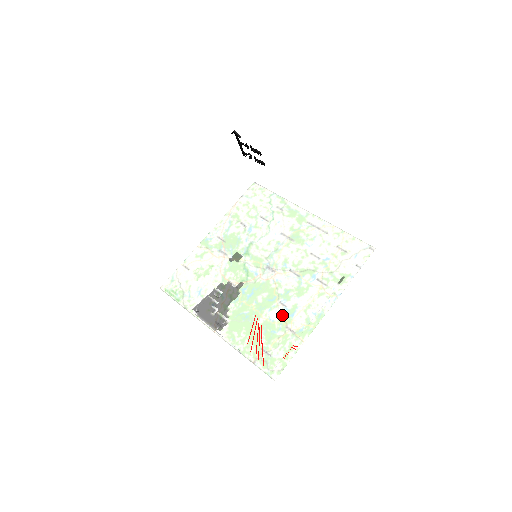
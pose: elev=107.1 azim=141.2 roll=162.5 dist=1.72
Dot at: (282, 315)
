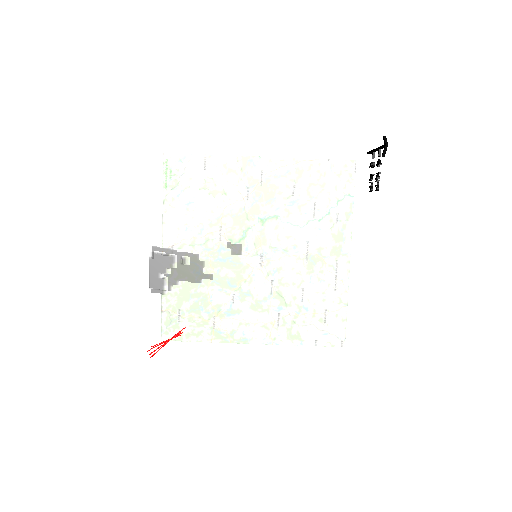
Dot at: (207, 340)
